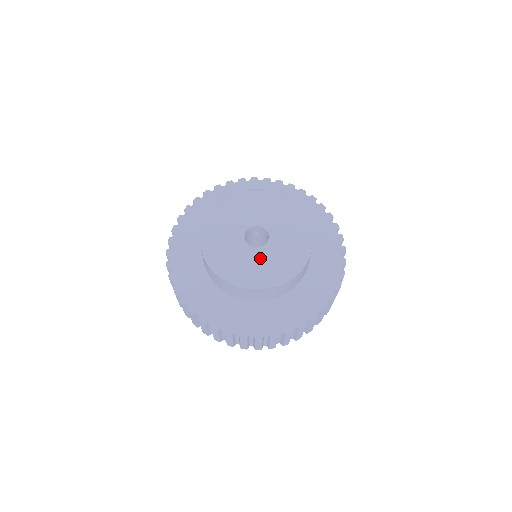
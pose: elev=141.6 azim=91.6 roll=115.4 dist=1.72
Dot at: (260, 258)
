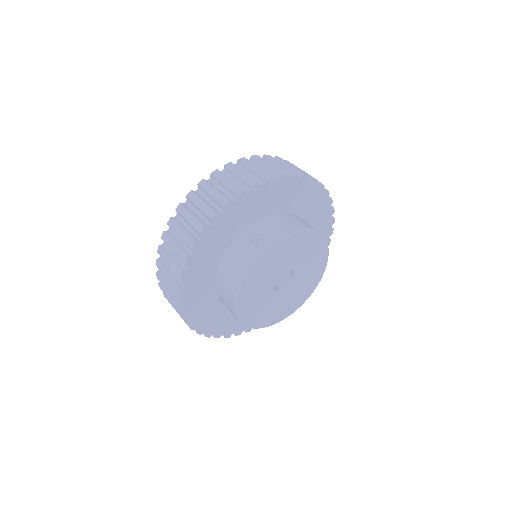
Dot at: (294, 292)
